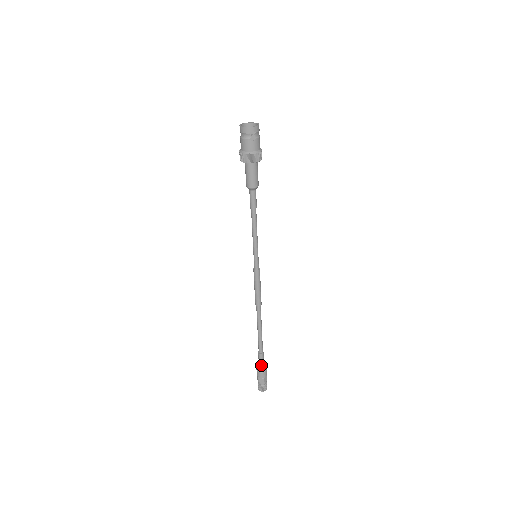
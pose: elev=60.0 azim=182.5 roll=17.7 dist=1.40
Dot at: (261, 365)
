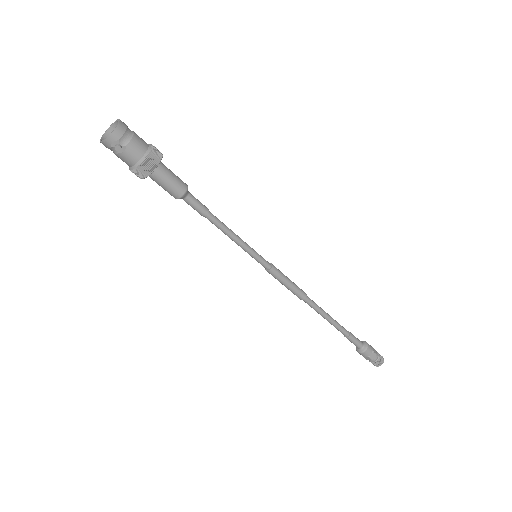
Dot at: (356, 346)
